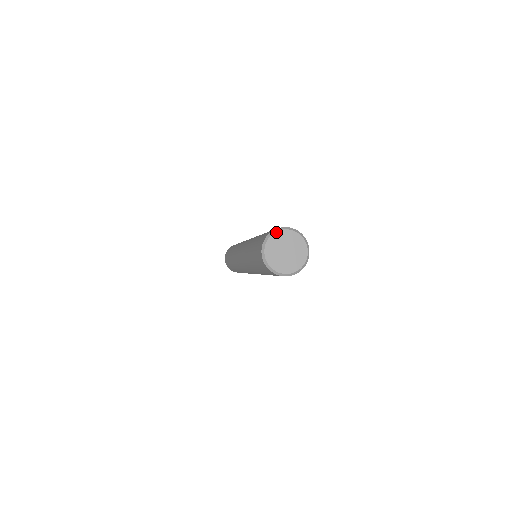
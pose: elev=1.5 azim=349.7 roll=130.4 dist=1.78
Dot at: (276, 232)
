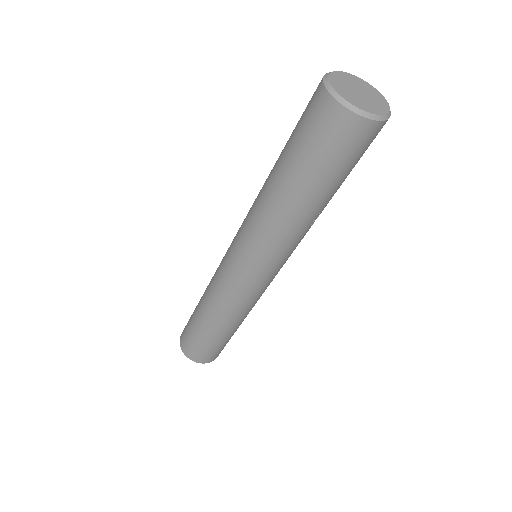
Dot at: (337, 71)
